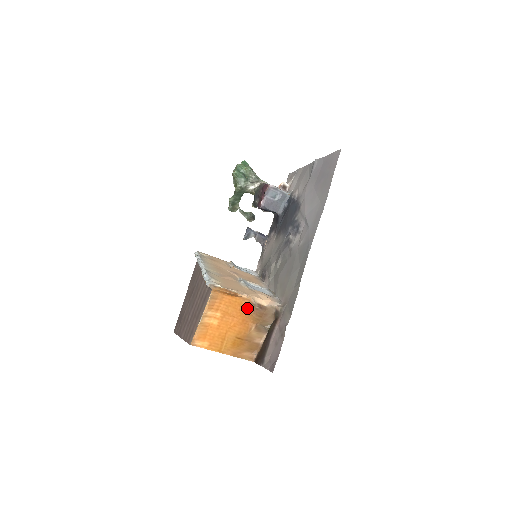
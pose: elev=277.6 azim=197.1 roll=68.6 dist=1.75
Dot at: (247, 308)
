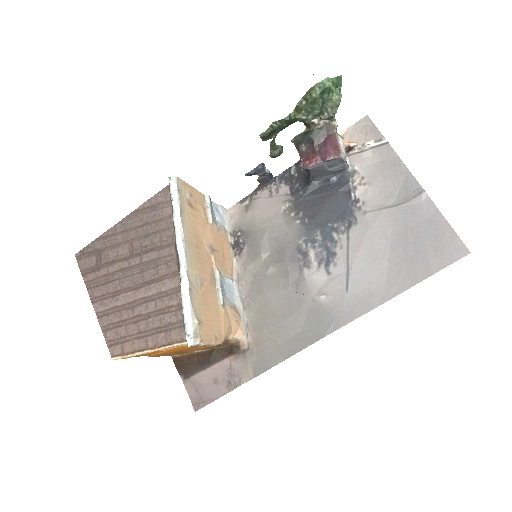
Dot at: occluded
